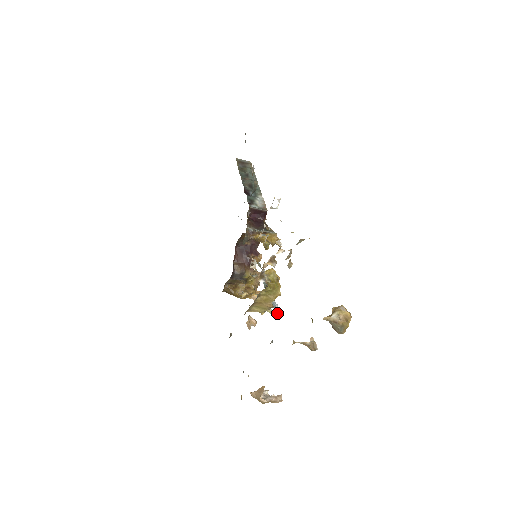
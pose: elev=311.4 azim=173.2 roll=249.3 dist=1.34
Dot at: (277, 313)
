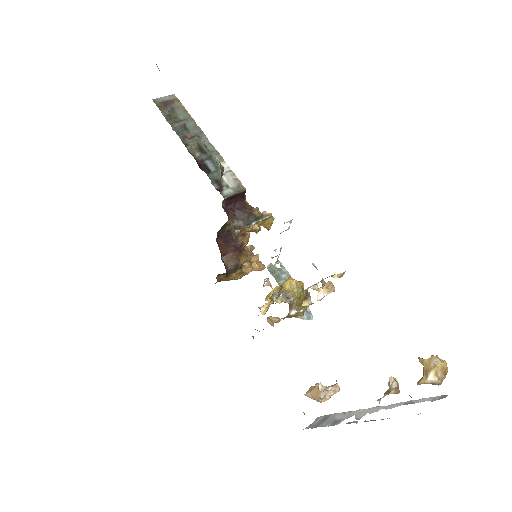
Dot at: (308, 314)
